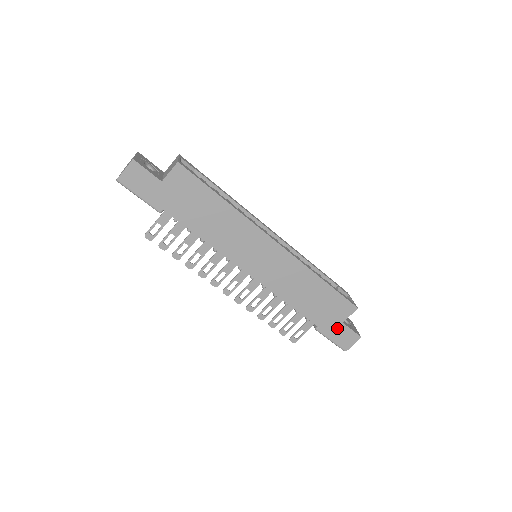
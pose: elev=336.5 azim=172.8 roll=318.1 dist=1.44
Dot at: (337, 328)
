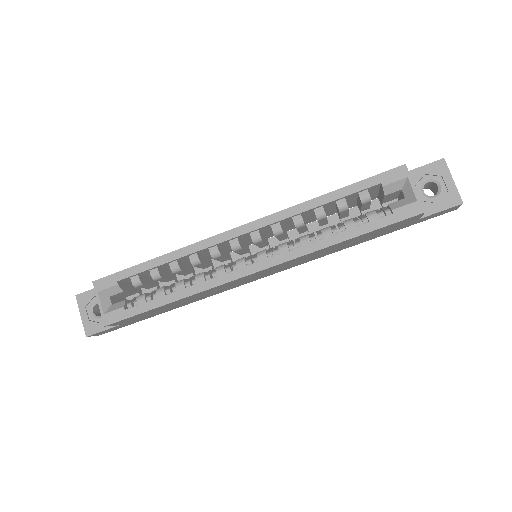
Dot at: (417, 221)
